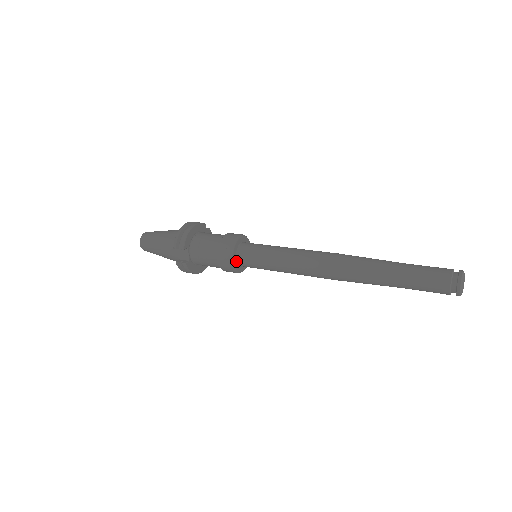
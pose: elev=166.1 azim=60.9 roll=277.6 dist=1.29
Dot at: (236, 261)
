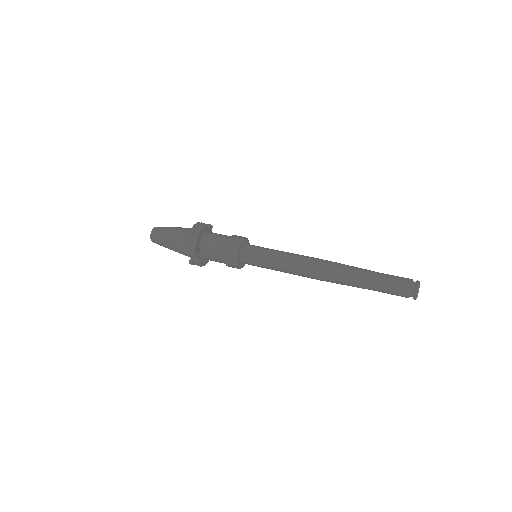
Dot at: (240, 262)
